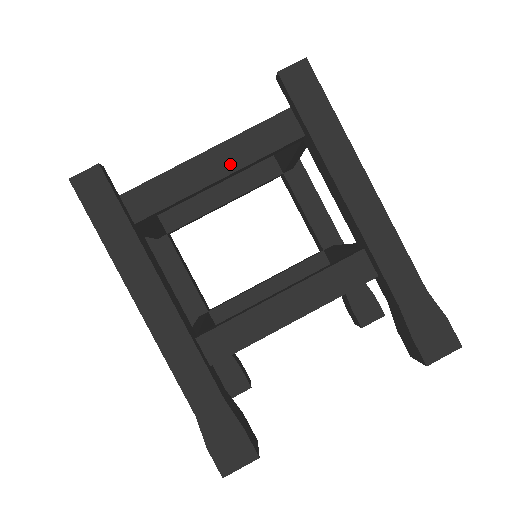
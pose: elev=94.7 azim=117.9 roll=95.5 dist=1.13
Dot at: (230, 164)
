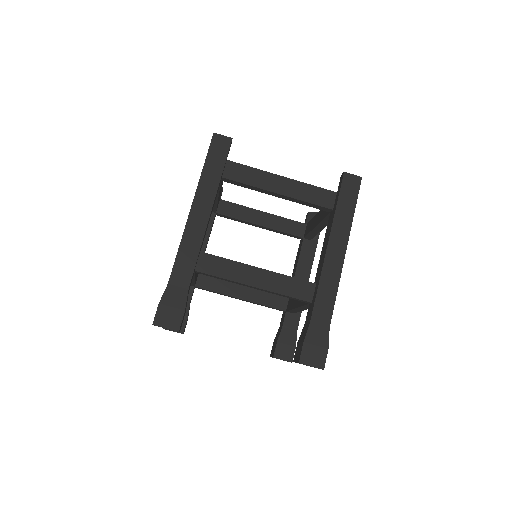
Dot at: (288, 191)
